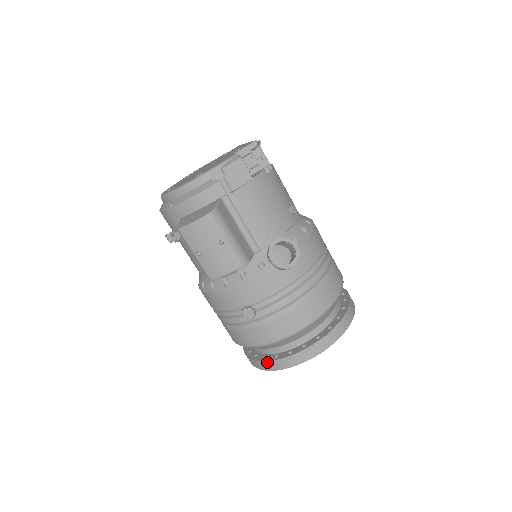
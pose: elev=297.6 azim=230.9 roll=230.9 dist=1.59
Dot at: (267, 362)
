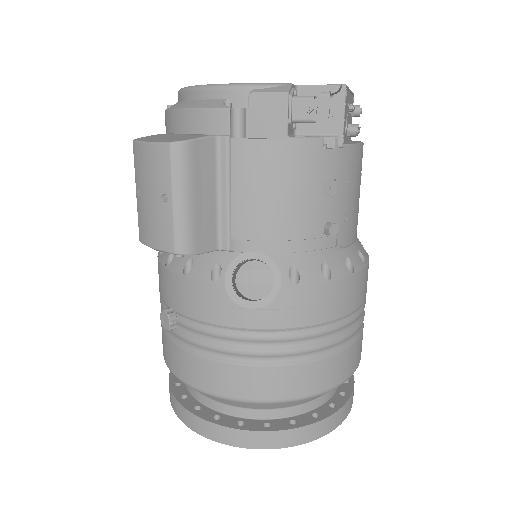
Dot at: (171, 392)
